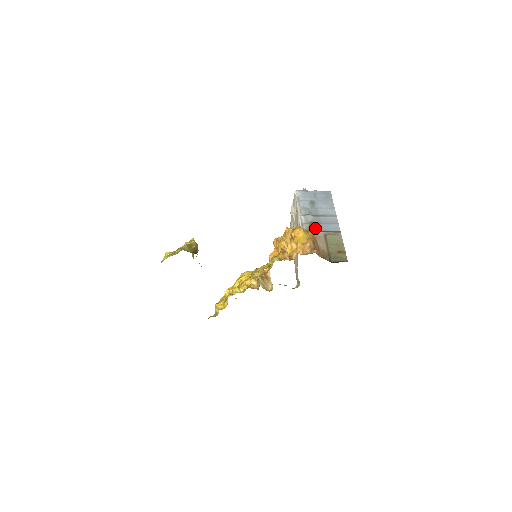
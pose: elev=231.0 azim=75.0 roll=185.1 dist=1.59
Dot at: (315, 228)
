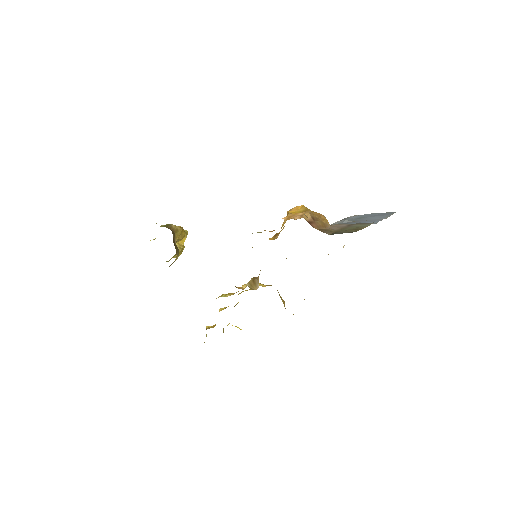
Dot at: occluded
